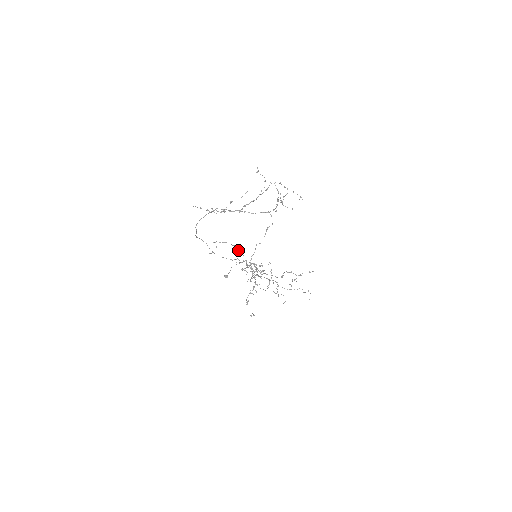
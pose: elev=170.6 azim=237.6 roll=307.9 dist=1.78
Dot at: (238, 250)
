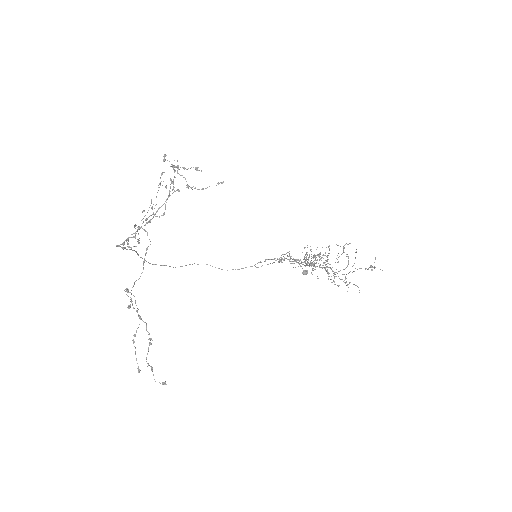
Dot at: (133, 295)
